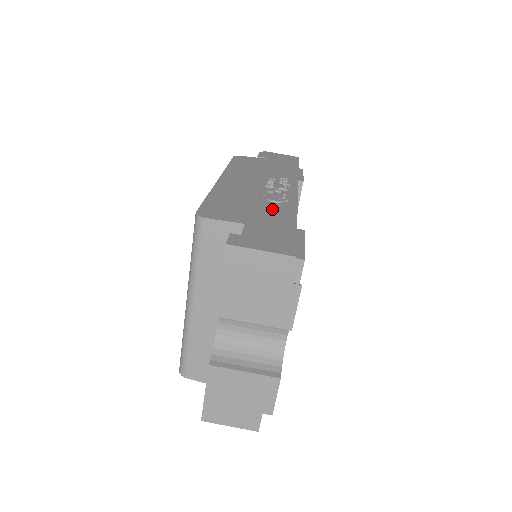
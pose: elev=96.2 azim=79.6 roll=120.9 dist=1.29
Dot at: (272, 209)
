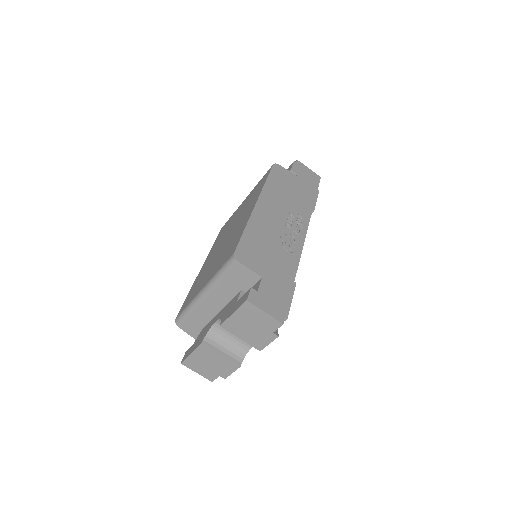
Dot at: (283, 261)
